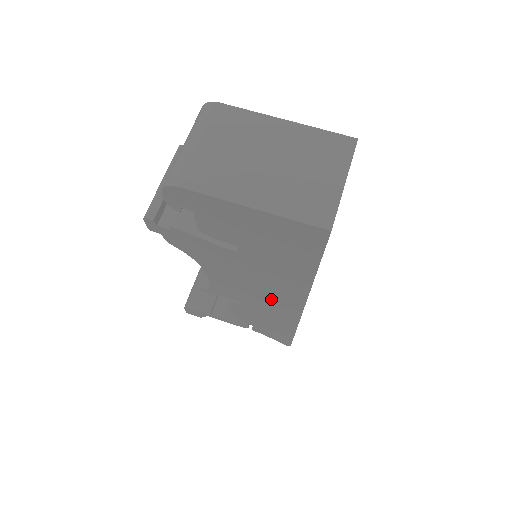
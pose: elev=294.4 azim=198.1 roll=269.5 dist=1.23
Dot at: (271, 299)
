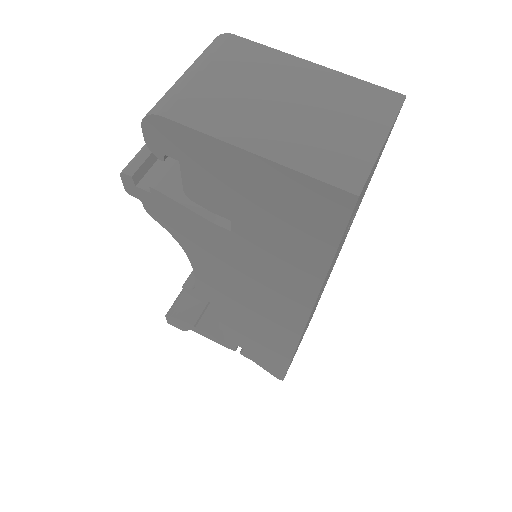
Dot at: (266, 309)
